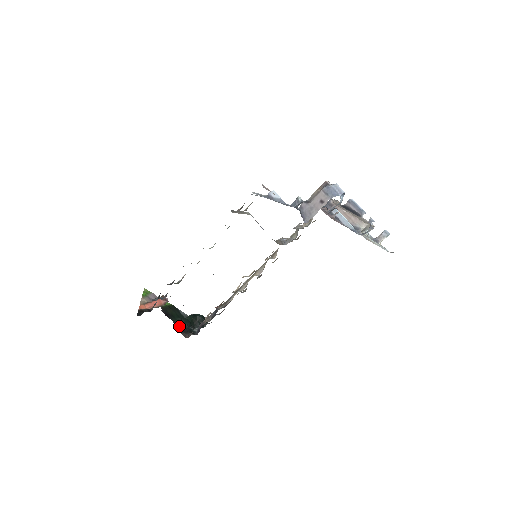
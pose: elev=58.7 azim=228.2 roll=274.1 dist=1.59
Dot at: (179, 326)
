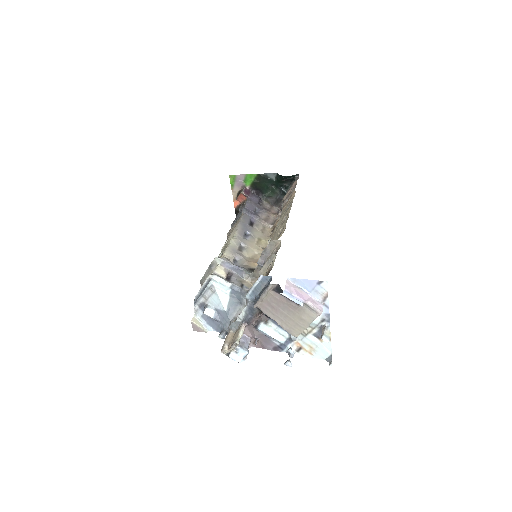
Dot at: (272, 194)
